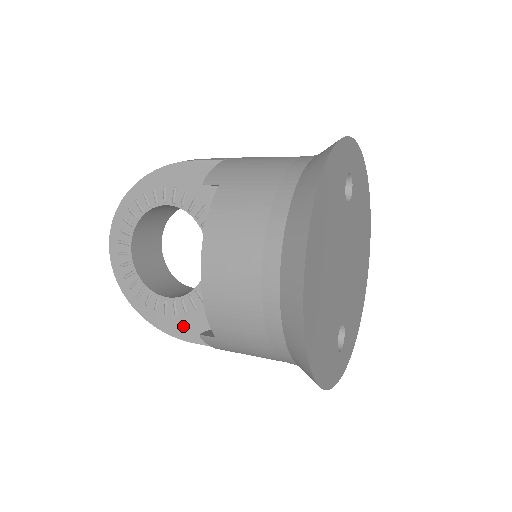
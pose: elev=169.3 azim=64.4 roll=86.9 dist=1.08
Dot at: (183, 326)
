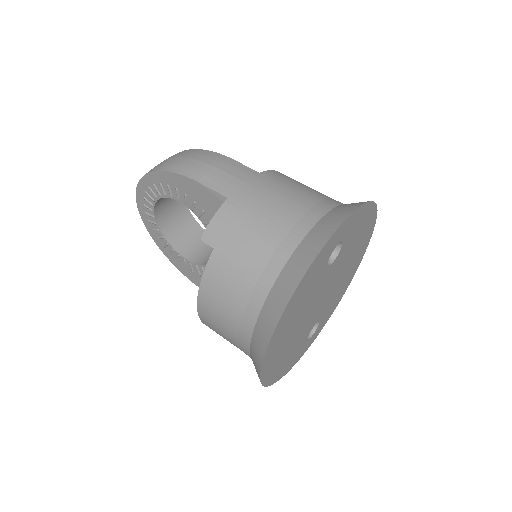
Dot at: (198, 280)
